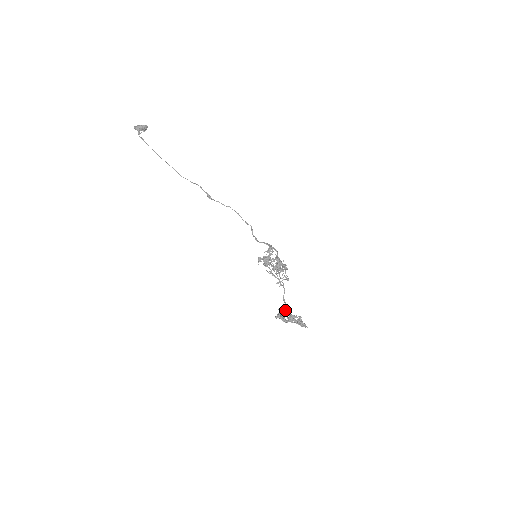
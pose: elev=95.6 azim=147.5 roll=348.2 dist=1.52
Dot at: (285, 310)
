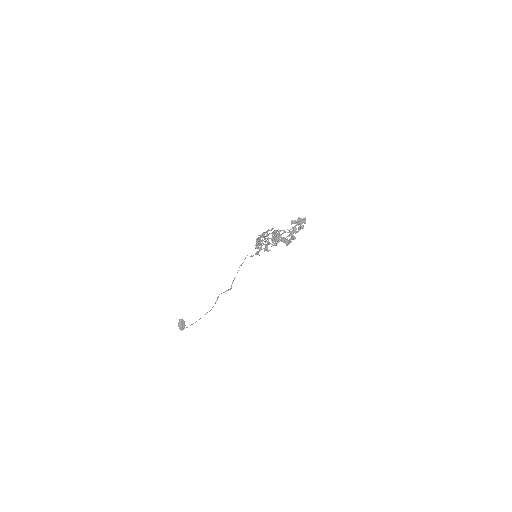
Dot at: (275, 234)
